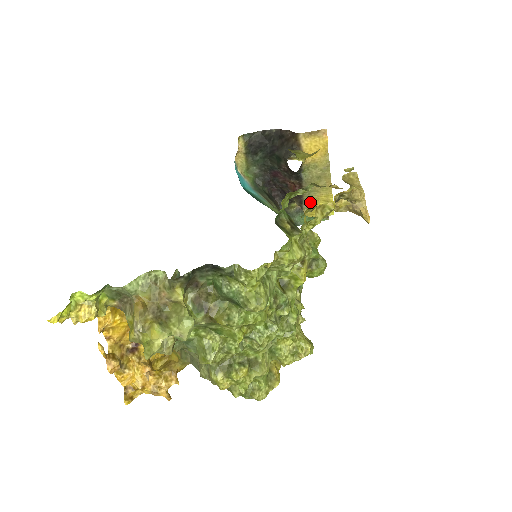
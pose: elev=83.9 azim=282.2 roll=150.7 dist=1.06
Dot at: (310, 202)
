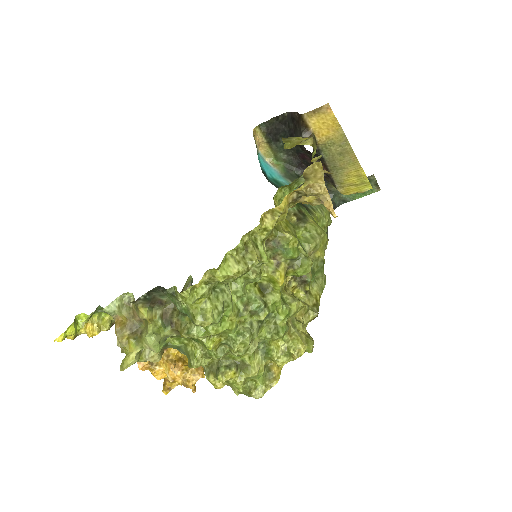
Dot at: (341, 180)
